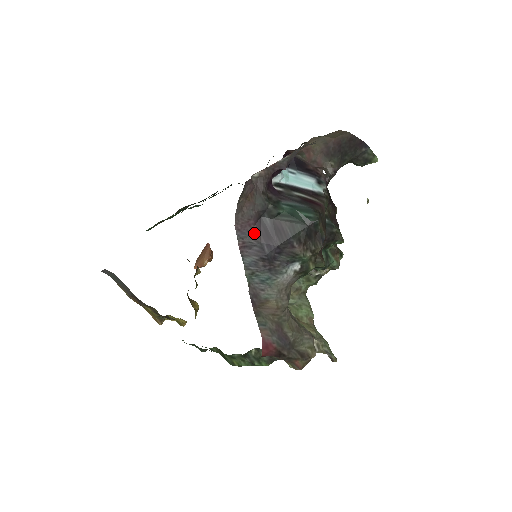
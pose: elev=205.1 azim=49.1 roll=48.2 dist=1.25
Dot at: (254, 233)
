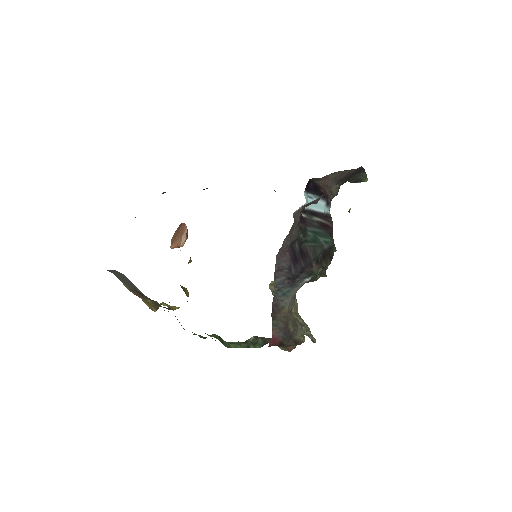
Dot at: (286, 258)
